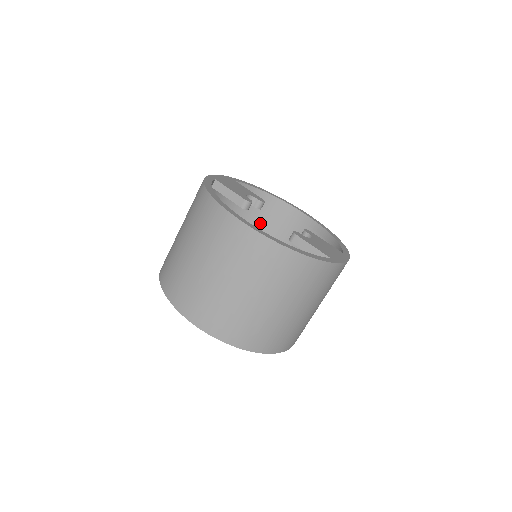
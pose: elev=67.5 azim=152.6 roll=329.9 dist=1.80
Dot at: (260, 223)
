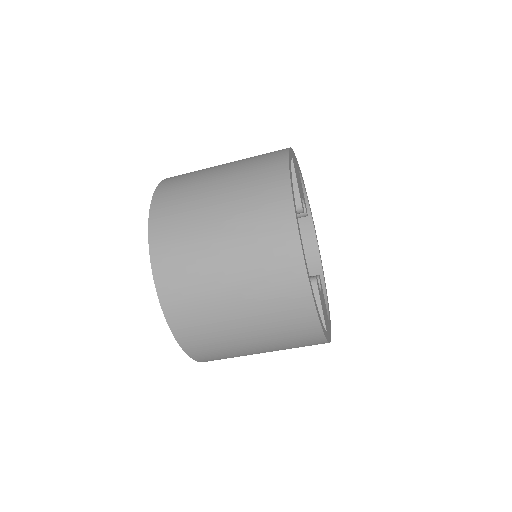
Dot at: occluded
